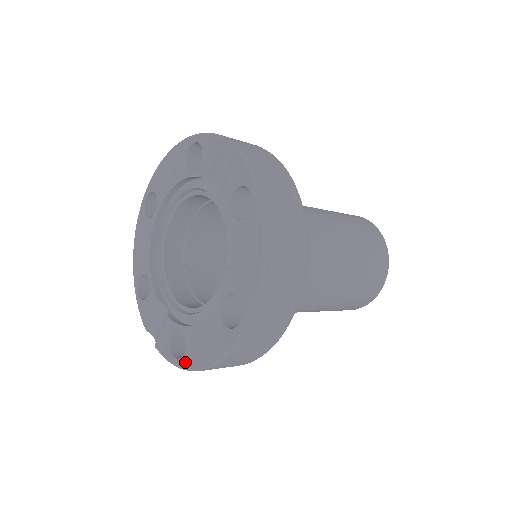
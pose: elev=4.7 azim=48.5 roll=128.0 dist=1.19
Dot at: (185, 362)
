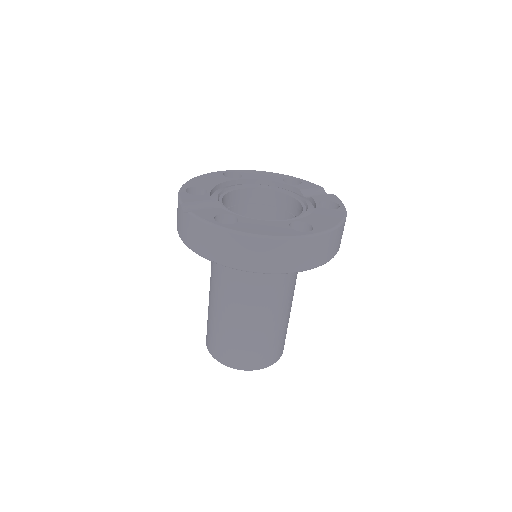
Dot at: (232, 227)
